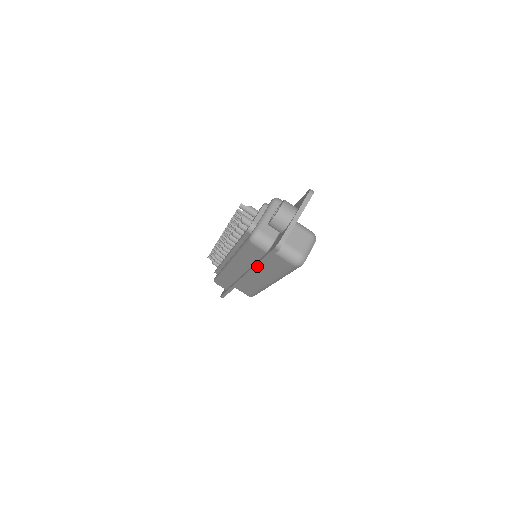
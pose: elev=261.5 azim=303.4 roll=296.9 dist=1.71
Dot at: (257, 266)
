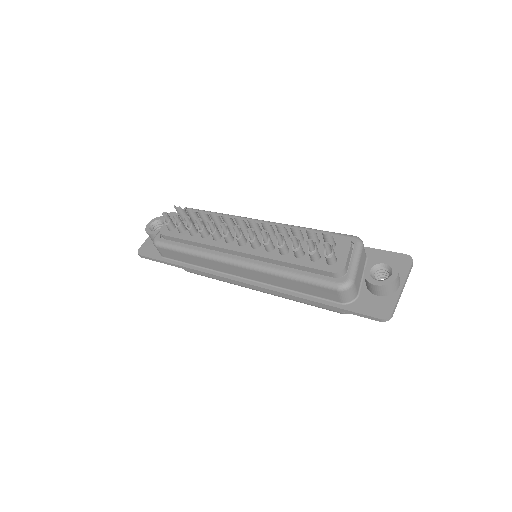
Dot at: (305, 300)
